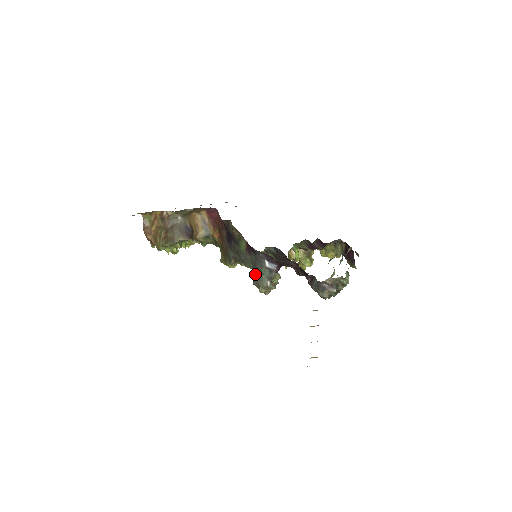
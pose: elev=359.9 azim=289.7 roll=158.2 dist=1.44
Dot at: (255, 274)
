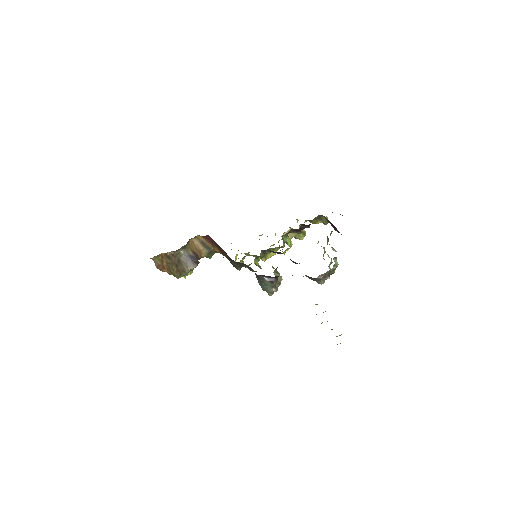
Dot at: (260, 284)
